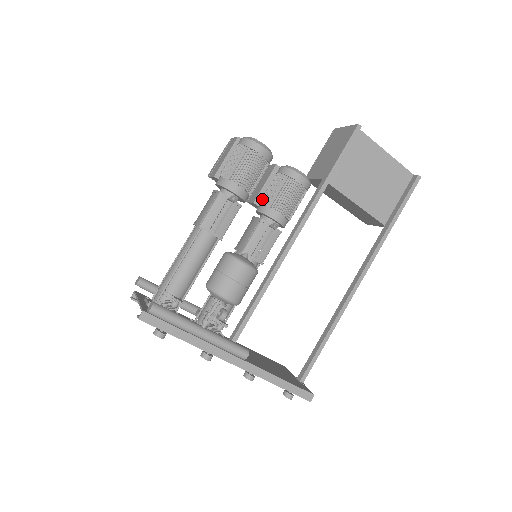
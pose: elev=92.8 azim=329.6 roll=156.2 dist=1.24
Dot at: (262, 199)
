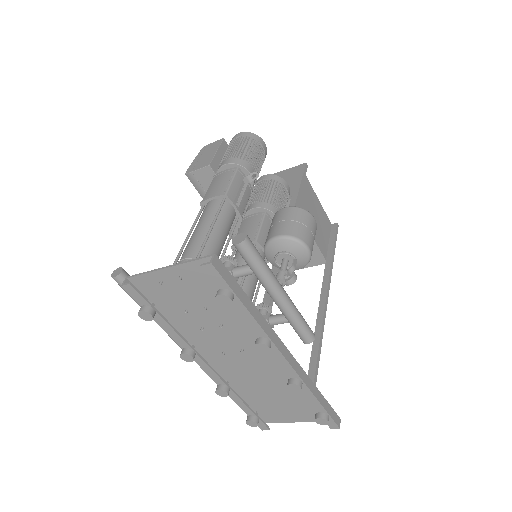
Dot at: (255, 198)
